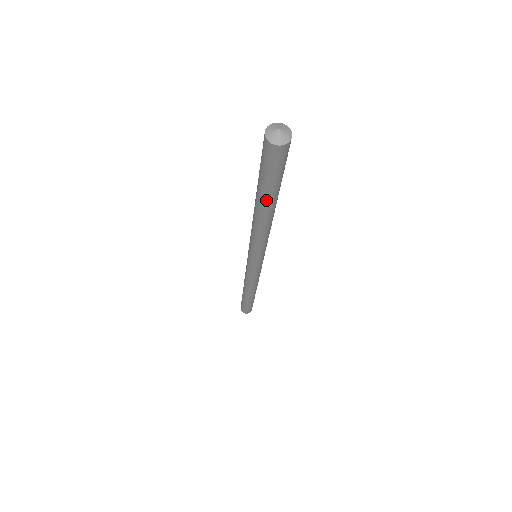
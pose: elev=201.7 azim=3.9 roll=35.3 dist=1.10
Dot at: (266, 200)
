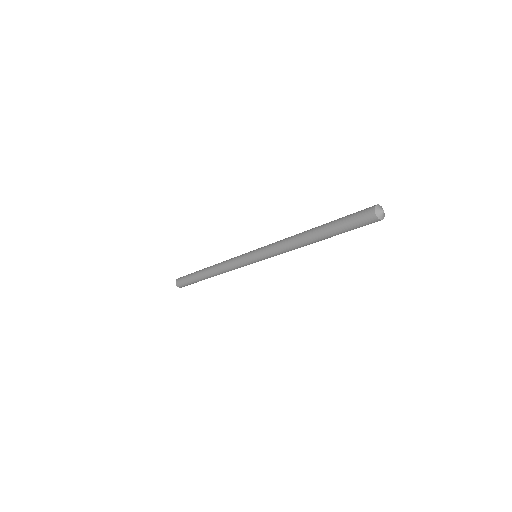
Dot at: (330, 237)
